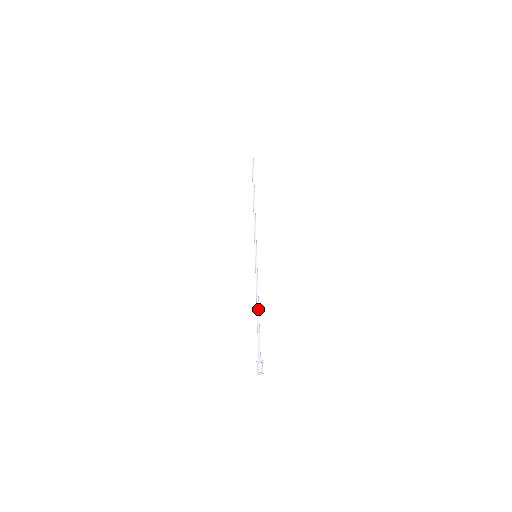
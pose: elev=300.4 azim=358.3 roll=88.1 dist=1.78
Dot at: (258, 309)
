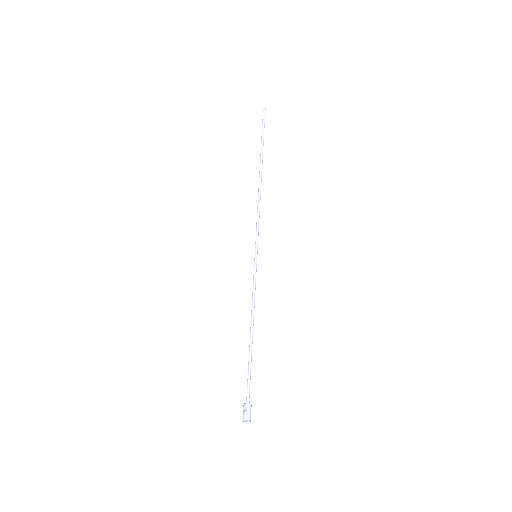
Dot at: (251, 333)
